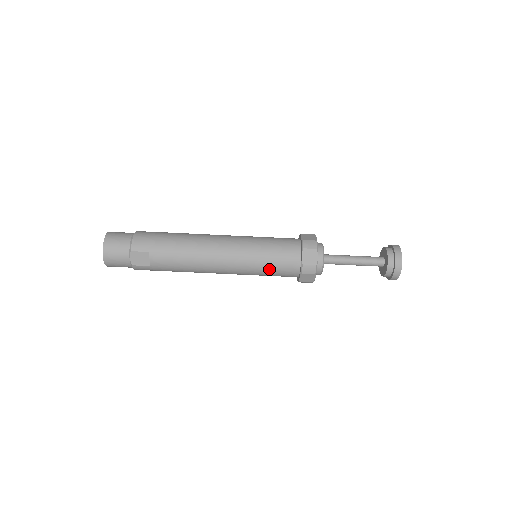
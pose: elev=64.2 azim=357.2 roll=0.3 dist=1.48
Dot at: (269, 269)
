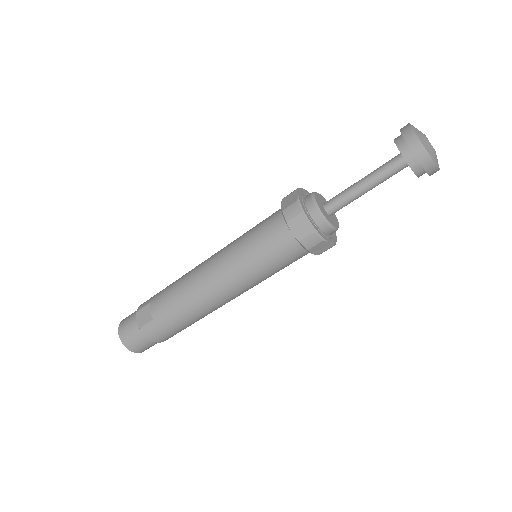
Dot at: (256, 247)
